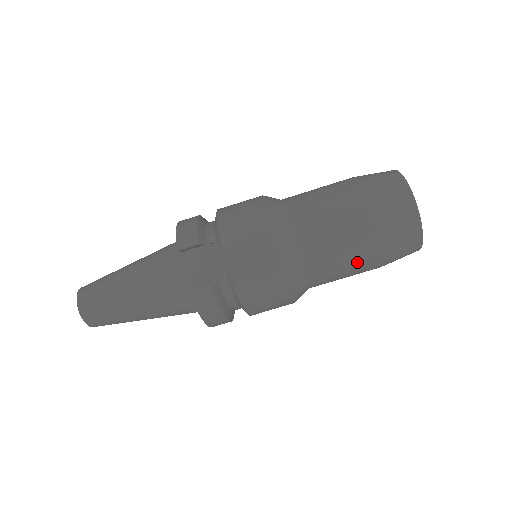
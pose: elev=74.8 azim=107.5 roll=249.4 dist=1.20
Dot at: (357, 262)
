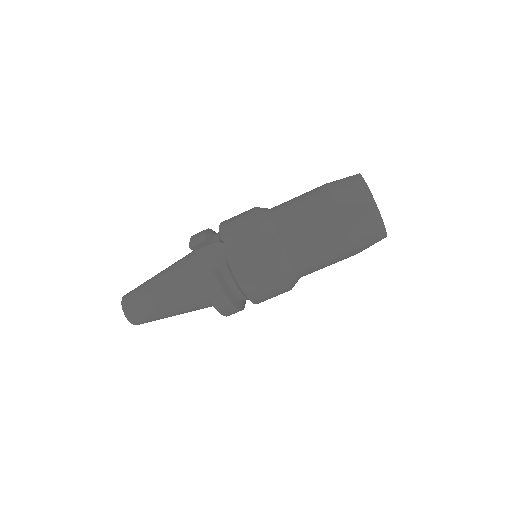
Dot at: (329, 243)
